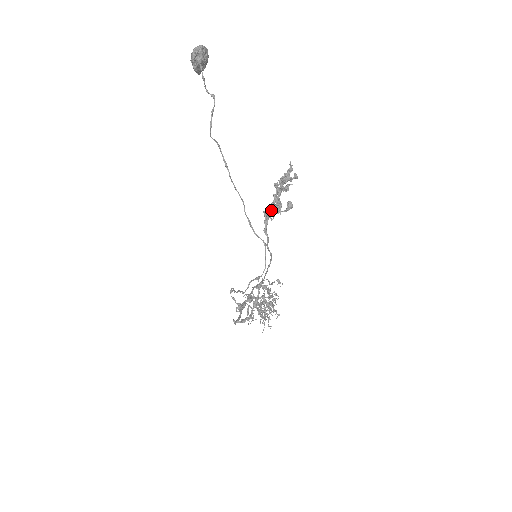
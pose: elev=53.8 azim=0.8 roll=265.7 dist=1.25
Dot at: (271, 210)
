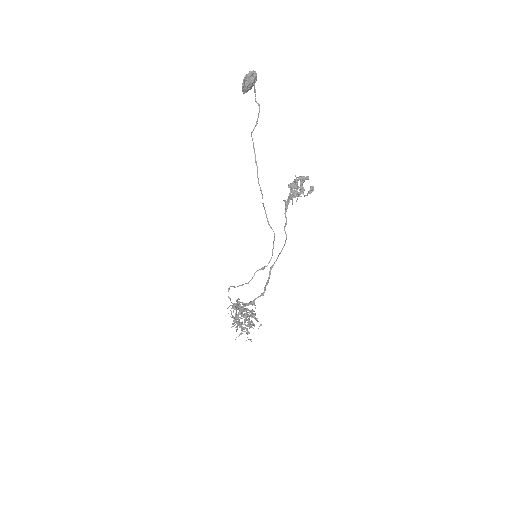
Dot at: (295, 194)
